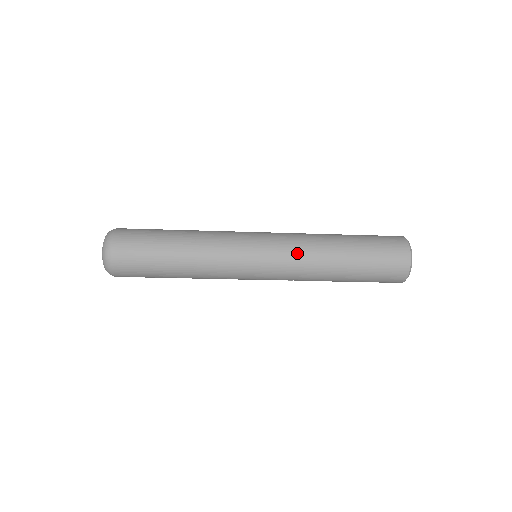
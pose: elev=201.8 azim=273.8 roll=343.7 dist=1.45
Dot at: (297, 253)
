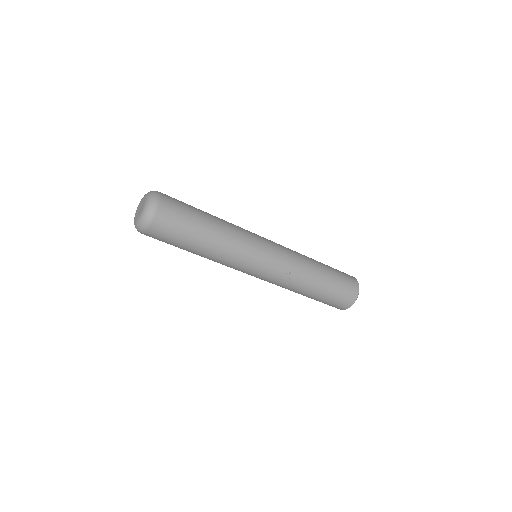
Dot at: (290, 249)
